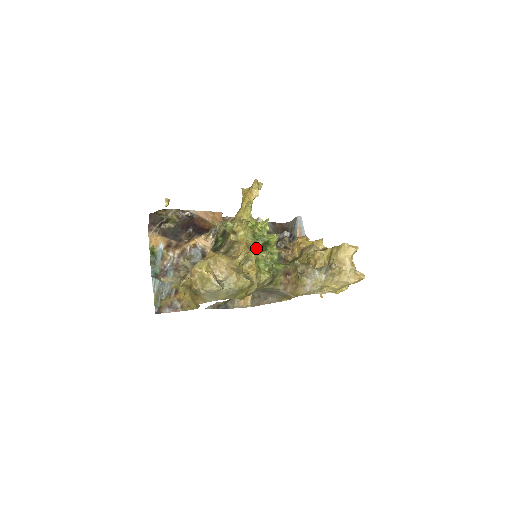
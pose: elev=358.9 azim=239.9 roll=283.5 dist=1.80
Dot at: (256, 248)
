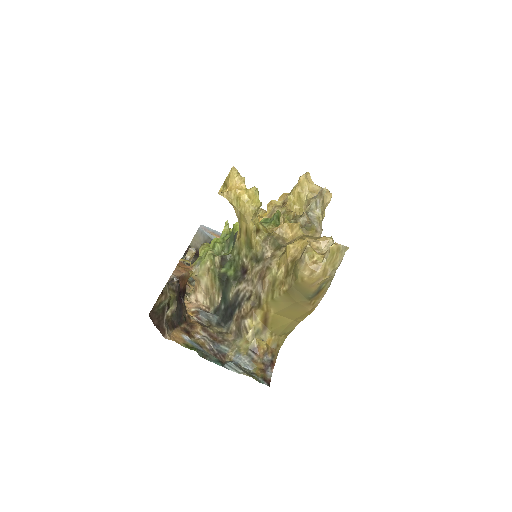
Dot at: occluded
